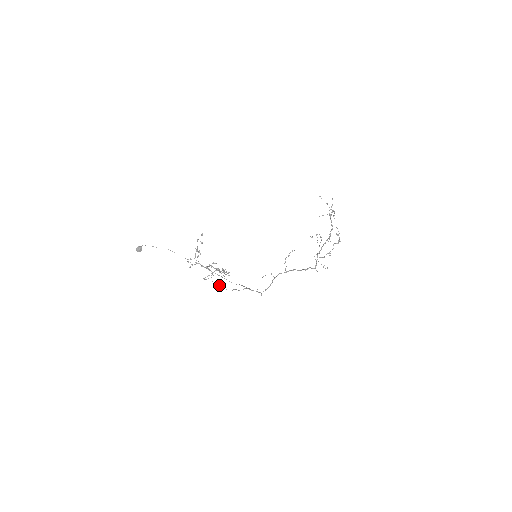
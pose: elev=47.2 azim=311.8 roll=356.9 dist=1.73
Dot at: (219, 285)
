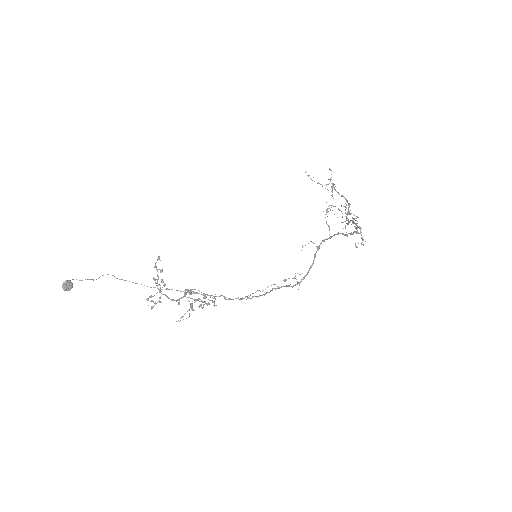
Dot at: occluded
